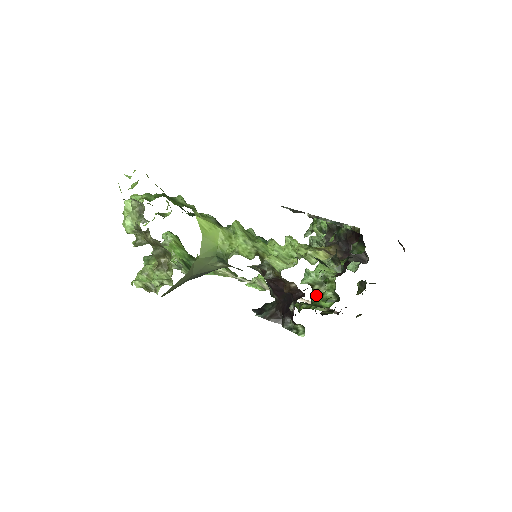
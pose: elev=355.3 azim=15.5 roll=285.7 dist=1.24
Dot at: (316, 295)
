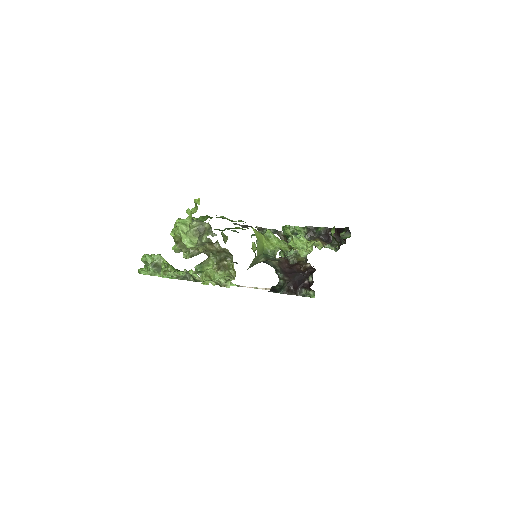
Dot at: occluded
